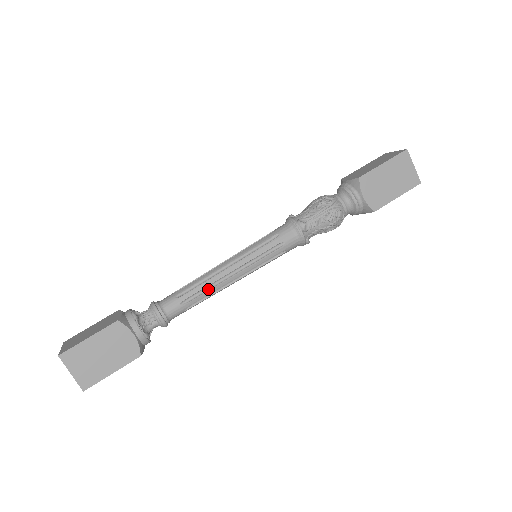
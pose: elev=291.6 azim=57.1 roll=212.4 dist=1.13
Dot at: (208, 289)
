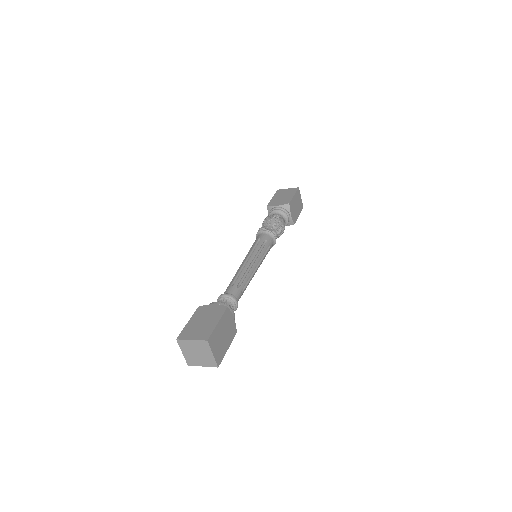
Dot at: (249, 280)
